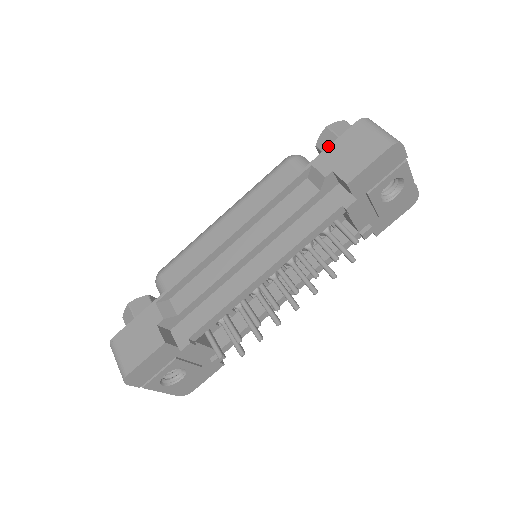
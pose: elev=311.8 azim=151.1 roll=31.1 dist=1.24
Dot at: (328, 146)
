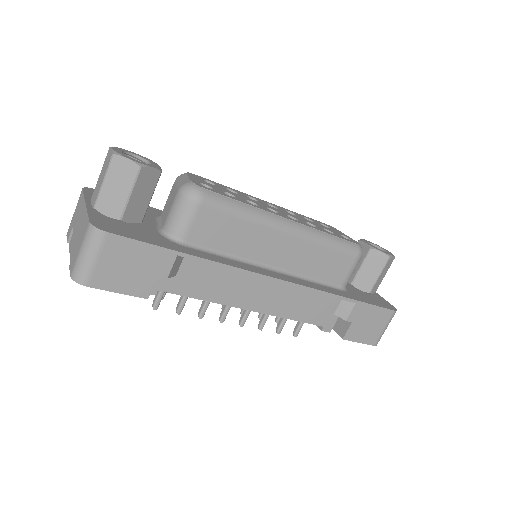
Dot at: (373, 305)
